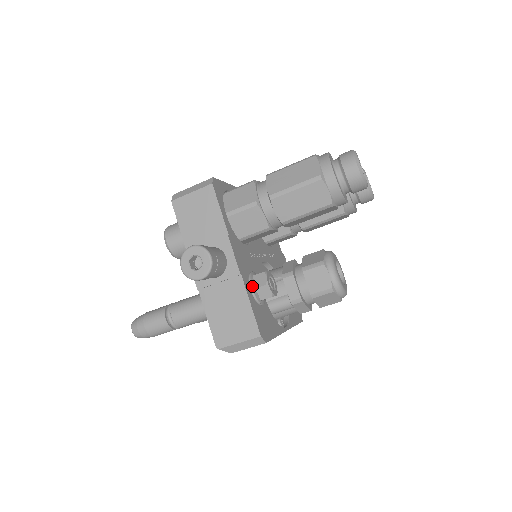
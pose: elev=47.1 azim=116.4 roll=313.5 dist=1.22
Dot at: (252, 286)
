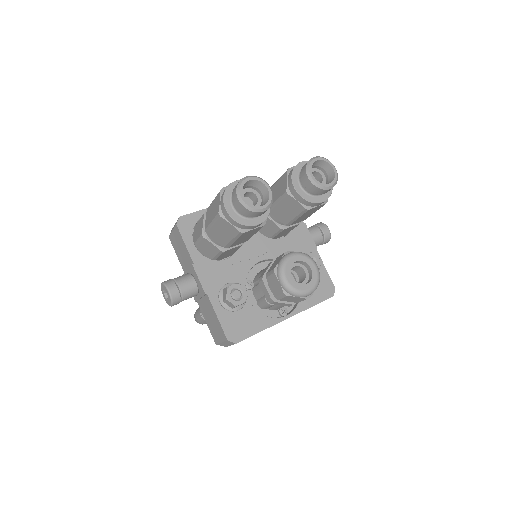
Dot at: (220, 299)
